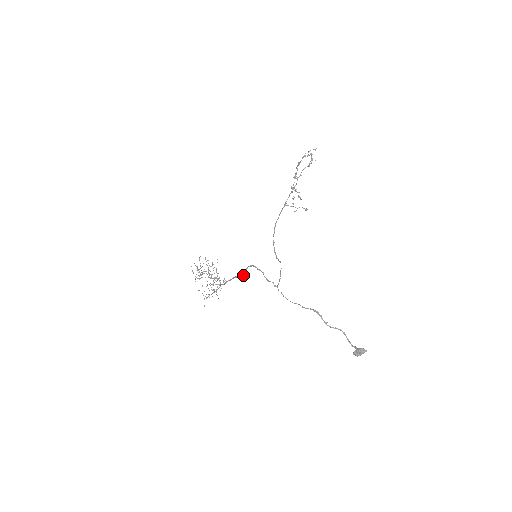
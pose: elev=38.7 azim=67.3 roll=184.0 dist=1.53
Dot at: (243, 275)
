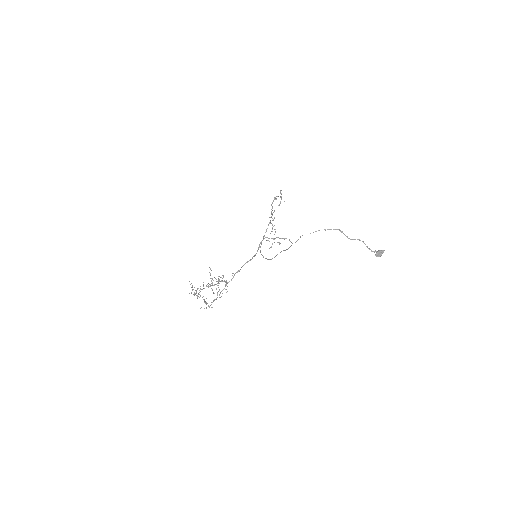
Dot at: (258, 248)
